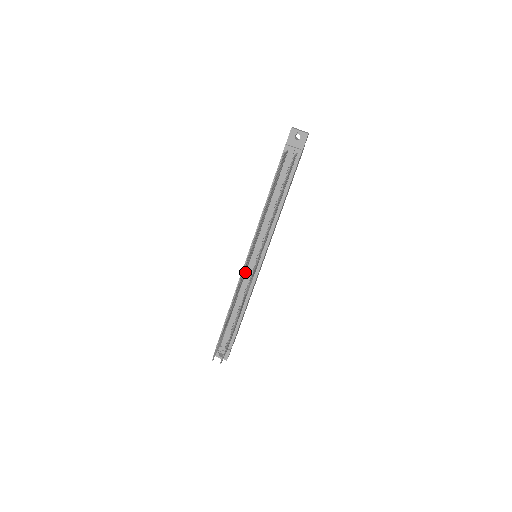
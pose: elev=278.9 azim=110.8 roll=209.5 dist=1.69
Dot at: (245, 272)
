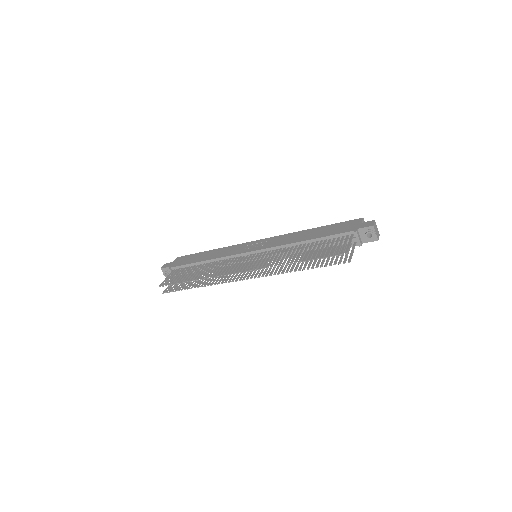
Dot at: (238, 258)
